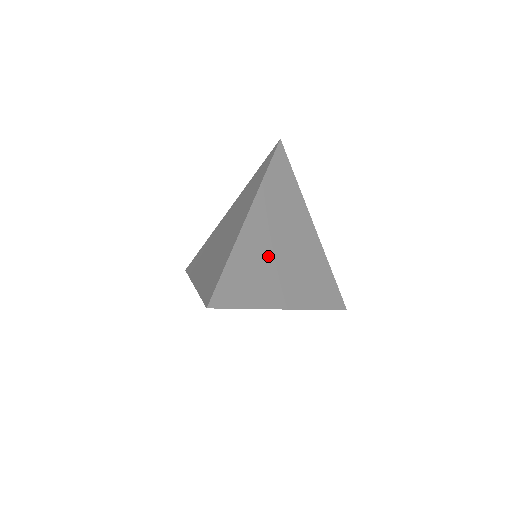
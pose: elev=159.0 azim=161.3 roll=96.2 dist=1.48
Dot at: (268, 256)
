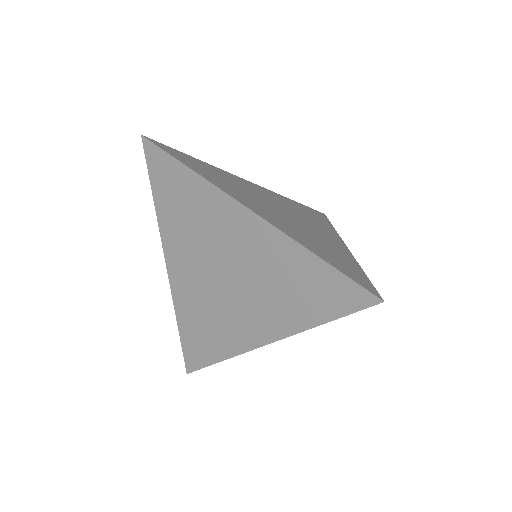
Dot at: (295, 226)
